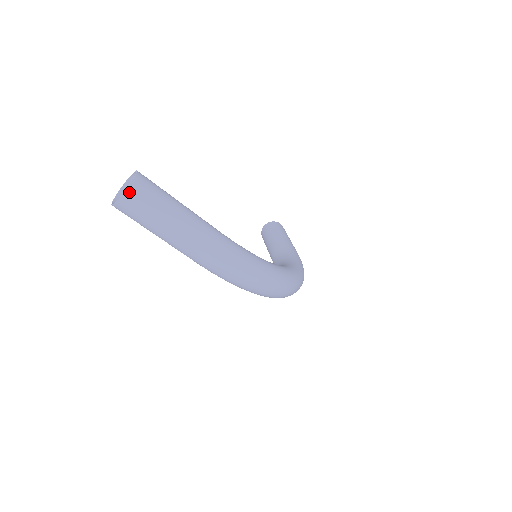
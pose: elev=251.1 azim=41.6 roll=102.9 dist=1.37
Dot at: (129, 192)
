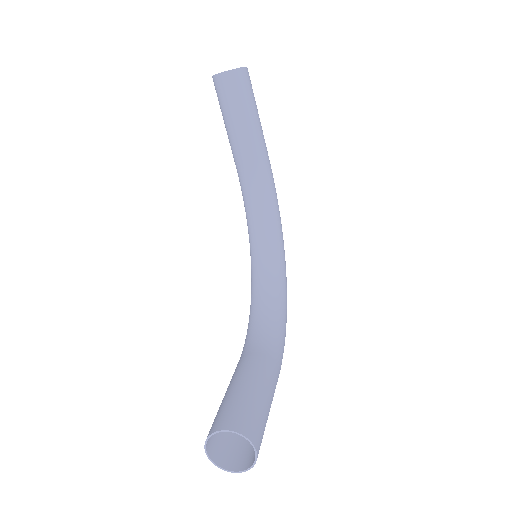
Dot at: (245, 468)
